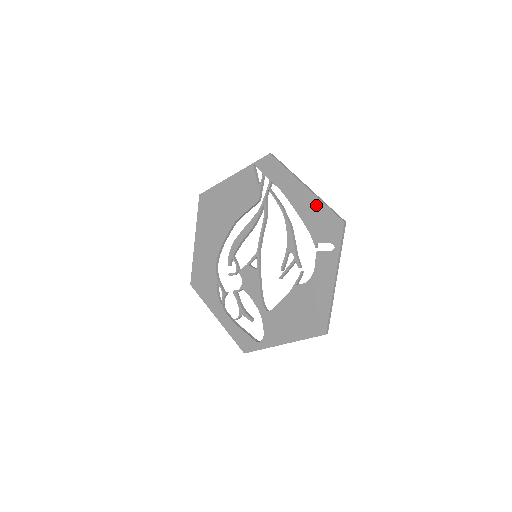
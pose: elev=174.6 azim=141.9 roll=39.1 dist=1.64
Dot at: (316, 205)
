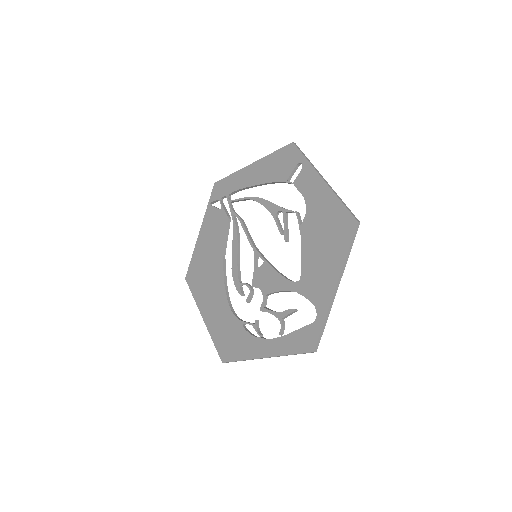
Dot at: (266, 162)
